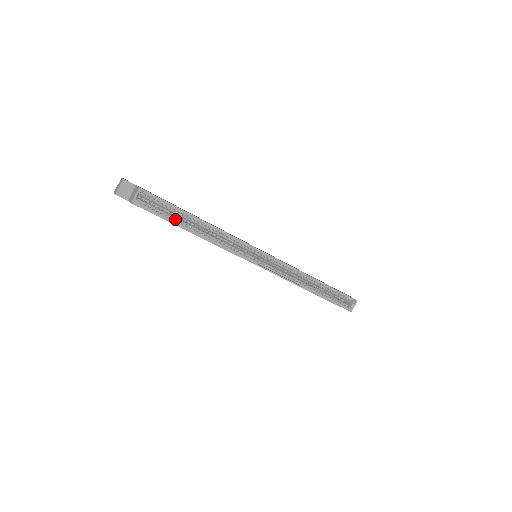
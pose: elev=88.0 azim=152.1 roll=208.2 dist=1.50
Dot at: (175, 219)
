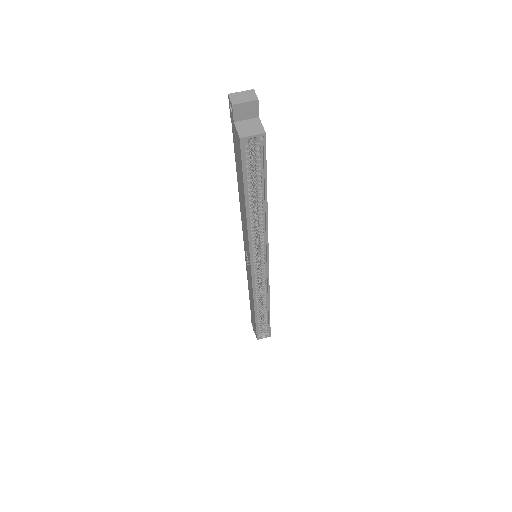
Dot at: (250, 184)
